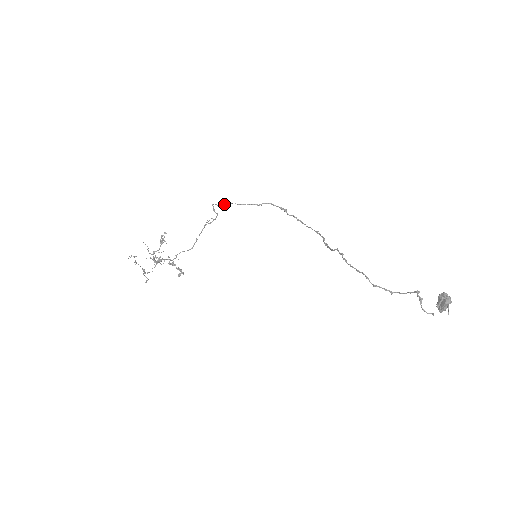
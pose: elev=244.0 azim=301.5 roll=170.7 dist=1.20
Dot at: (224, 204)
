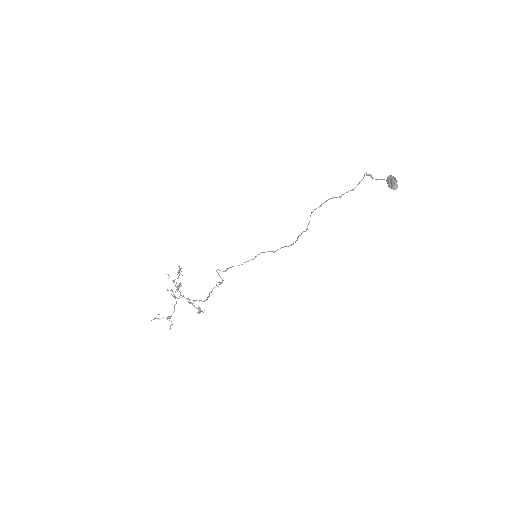
Dot at: (226, 269)
